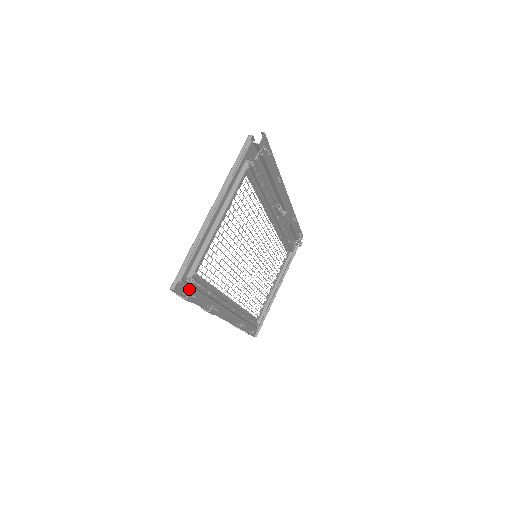
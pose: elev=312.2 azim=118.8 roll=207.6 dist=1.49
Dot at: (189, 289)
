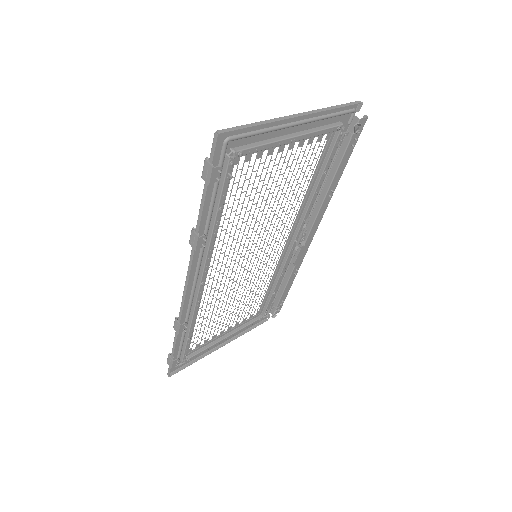
Dot at: occluded
